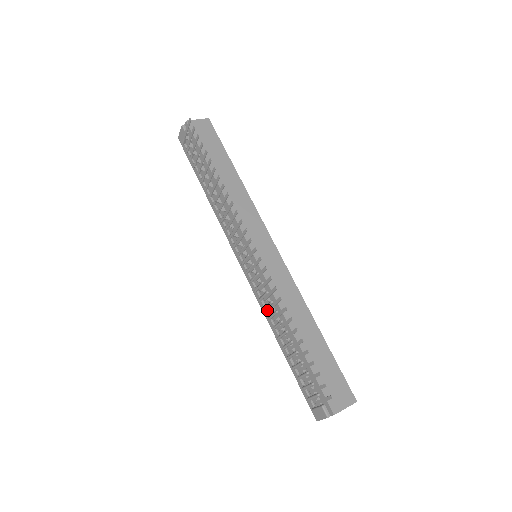
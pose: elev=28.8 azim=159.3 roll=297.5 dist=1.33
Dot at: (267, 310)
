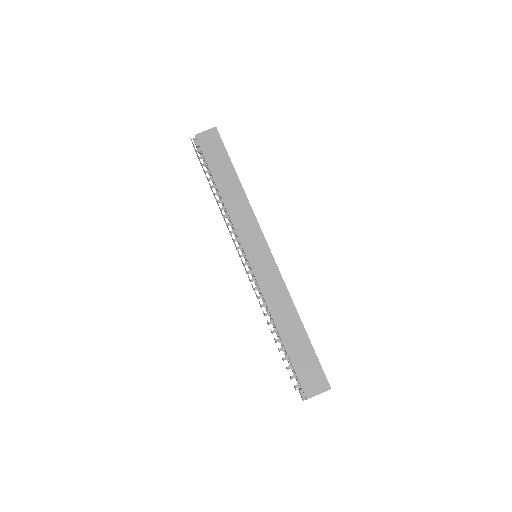
Dot at: occluded
